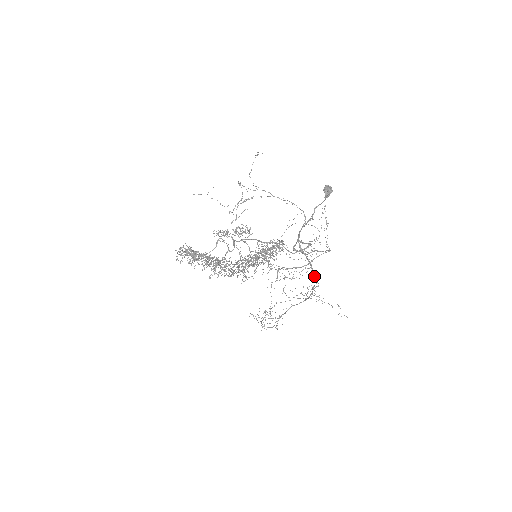
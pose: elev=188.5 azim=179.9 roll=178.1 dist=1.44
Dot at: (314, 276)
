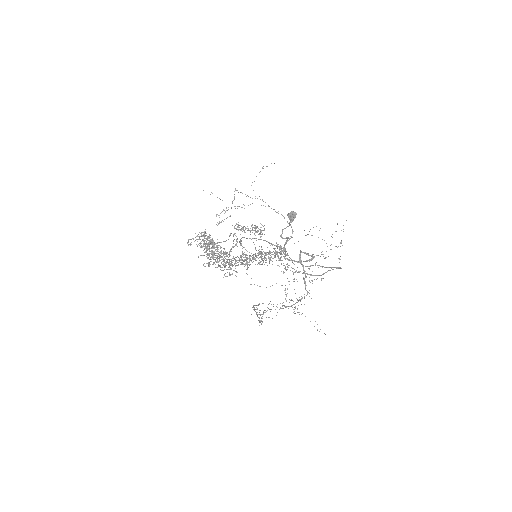
Dot at: (305, 288)
